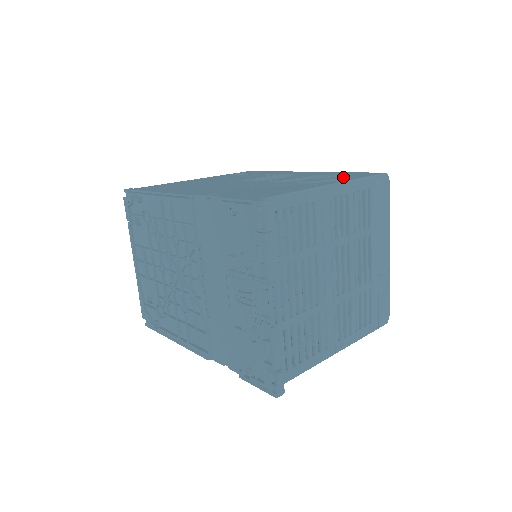
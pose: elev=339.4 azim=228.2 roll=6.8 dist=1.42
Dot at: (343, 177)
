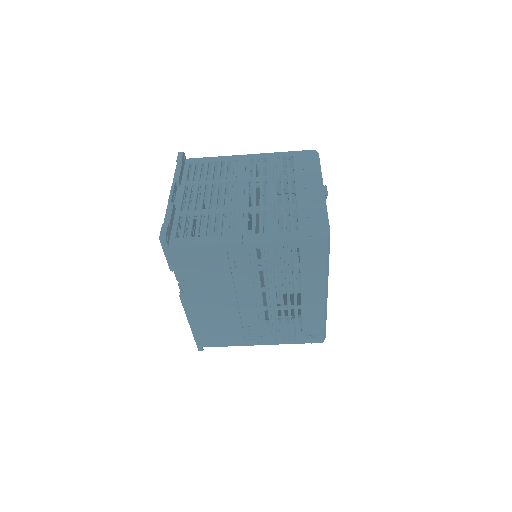
Dot at: occluded
